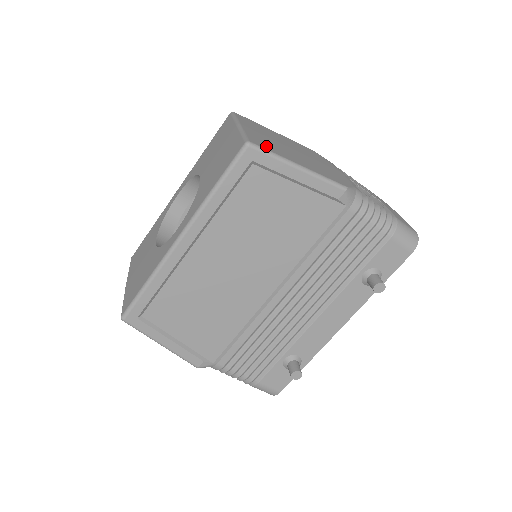
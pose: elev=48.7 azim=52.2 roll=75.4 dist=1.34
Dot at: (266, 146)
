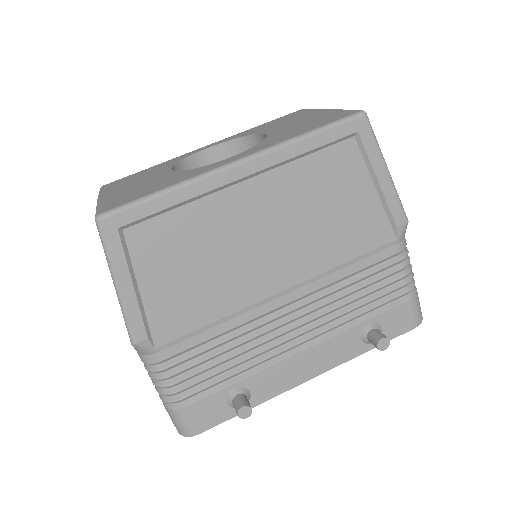
Dot at: occluded
